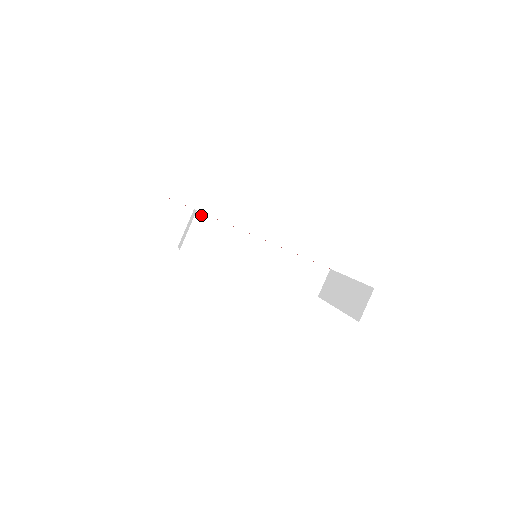
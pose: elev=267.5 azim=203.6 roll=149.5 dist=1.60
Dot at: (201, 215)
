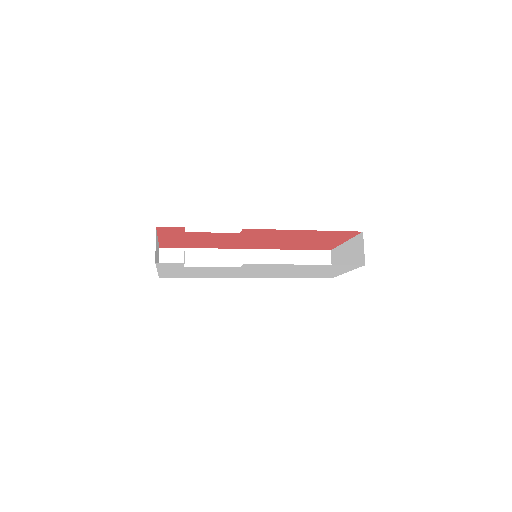
Dot at: (201, 250)
